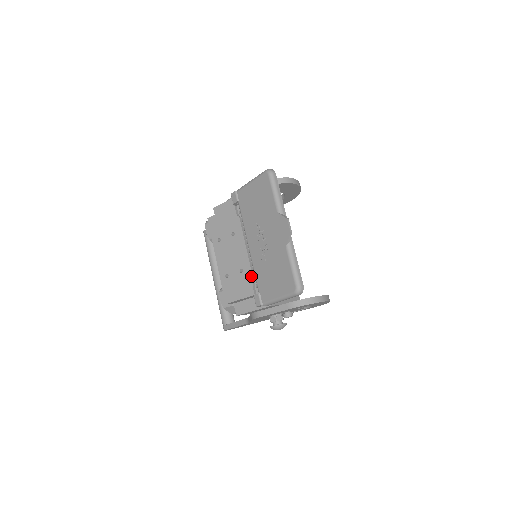
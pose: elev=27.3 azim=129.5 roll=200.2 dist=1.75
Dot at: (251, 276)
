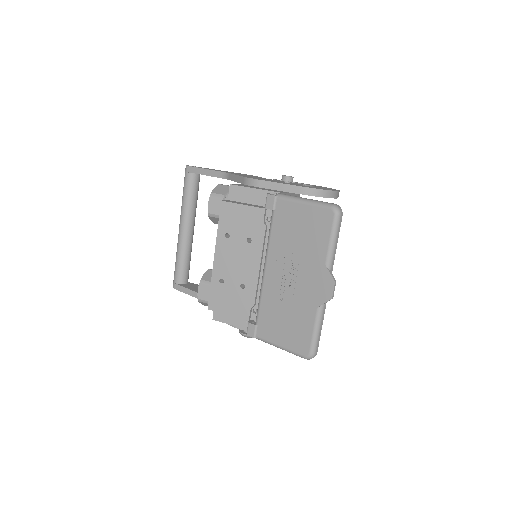
Dot at: (253, 299)
